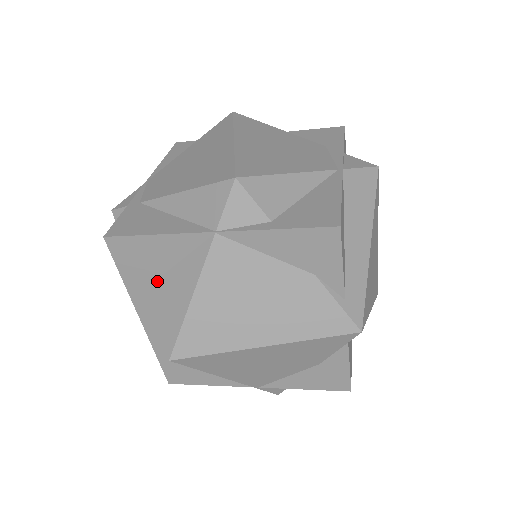
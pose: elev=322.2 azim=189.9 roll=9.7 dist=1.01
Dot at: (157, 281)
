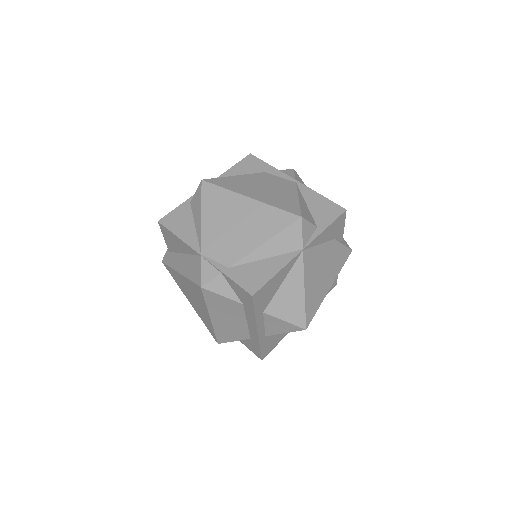
Dot at: (273, 299)
